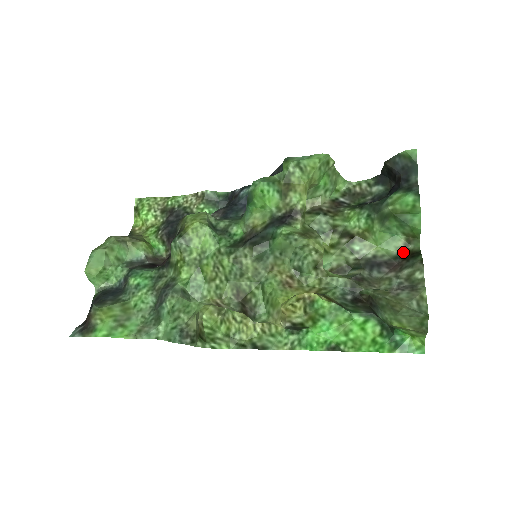
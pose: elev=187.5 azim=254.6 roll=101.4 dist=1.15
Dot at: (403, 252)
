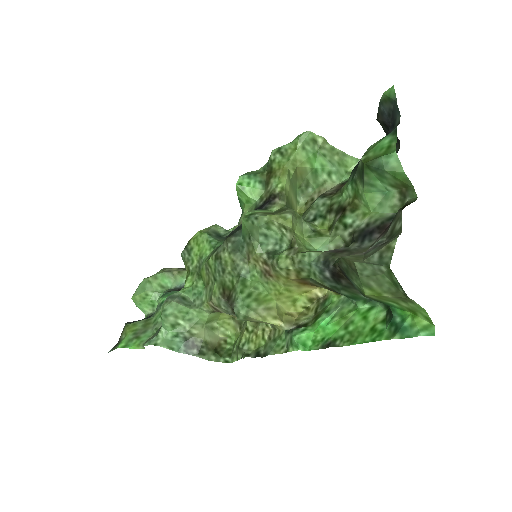
Dot at: occluded
